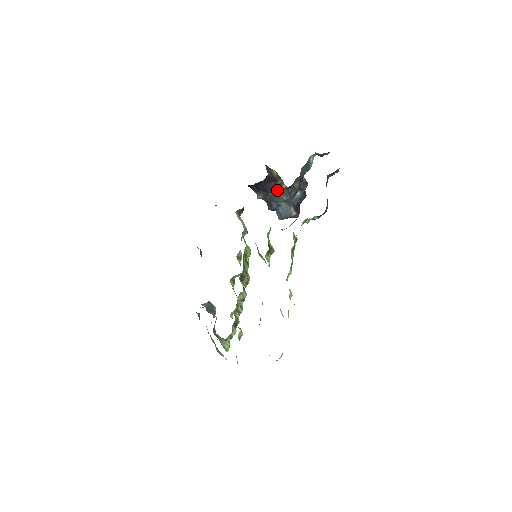
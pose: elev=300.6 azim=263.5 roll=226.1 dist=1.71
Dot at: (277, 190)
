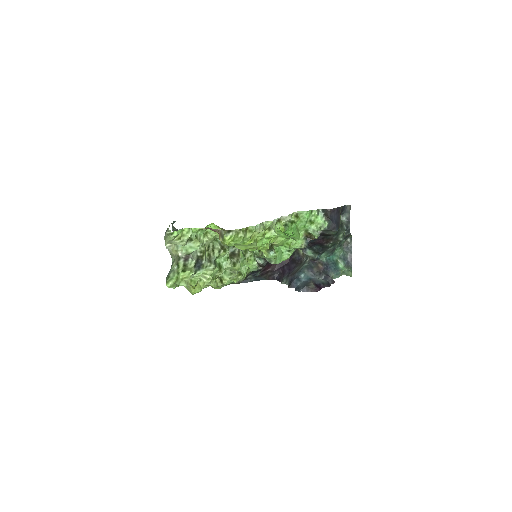
Dot at: (300, 267)
